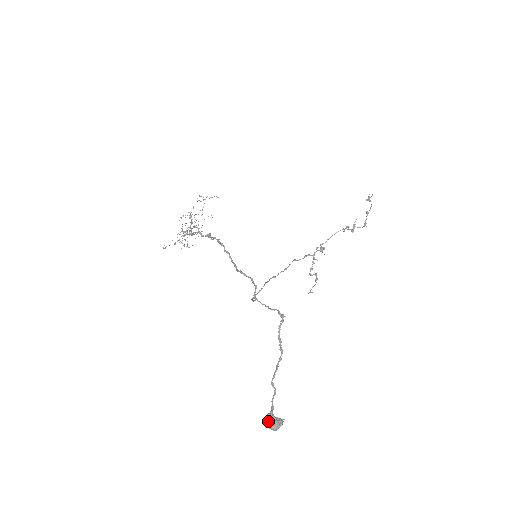
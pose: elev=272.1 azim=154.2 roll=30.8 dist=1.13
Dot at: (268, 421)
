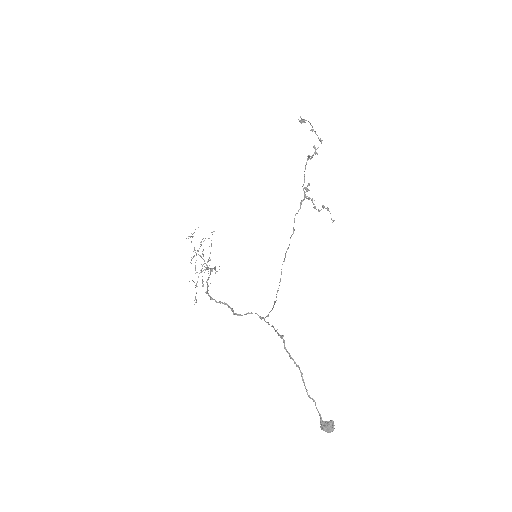
Dot at: (322, 429)
